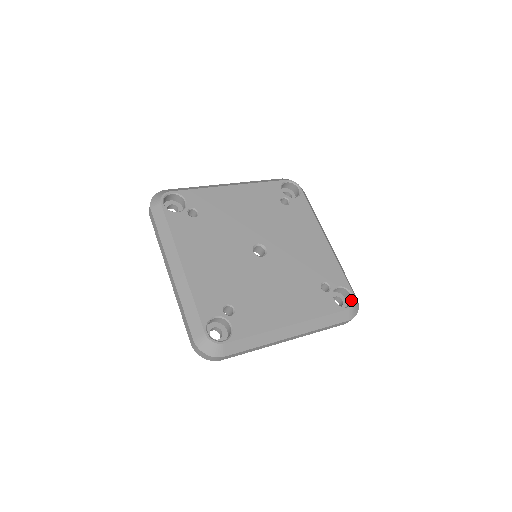
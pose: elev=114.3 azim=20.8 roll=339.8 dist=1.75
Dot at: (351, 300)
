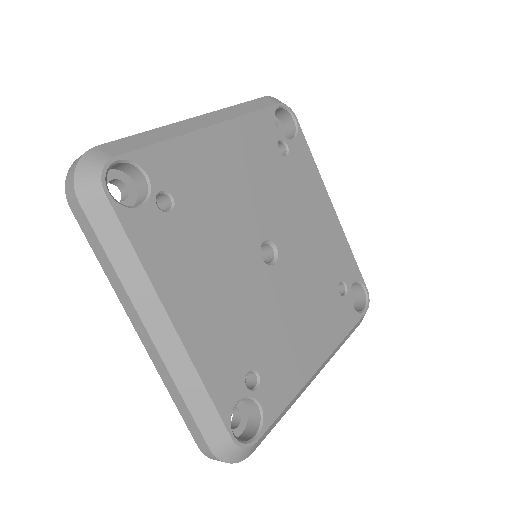
Dot at: (246, 439)
